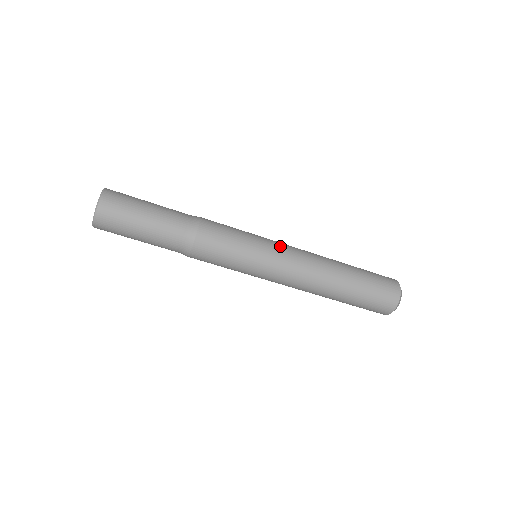
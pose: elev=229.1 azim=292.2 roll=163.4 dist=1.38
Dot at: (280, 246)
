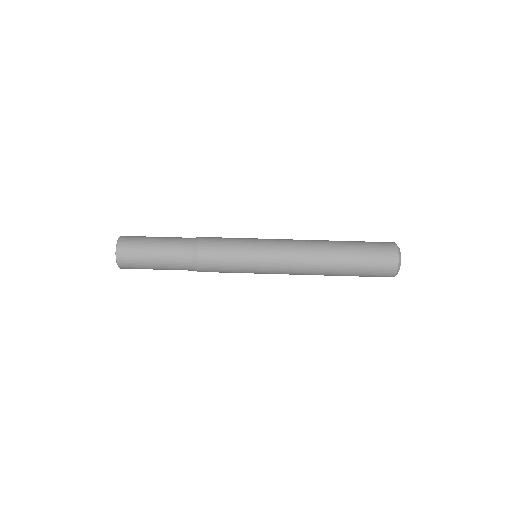
Dot at: occluded
